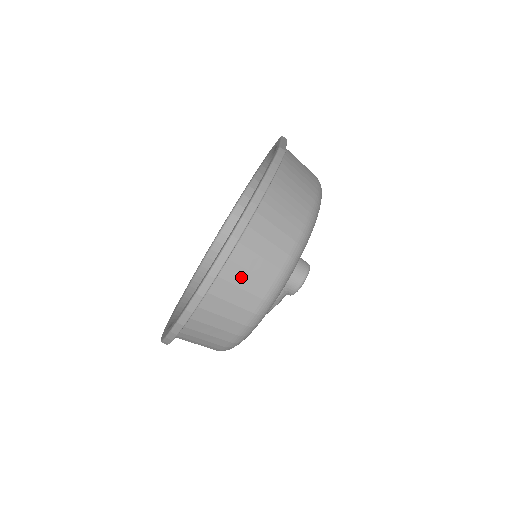
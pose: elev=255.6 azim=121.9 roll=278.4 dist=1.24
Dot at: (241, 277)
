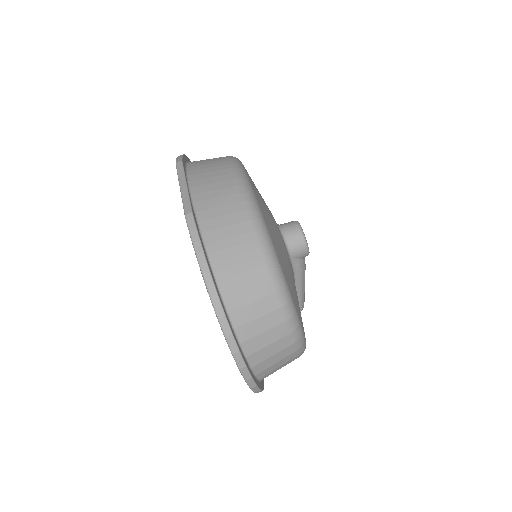
Dot at: (261, 341)
